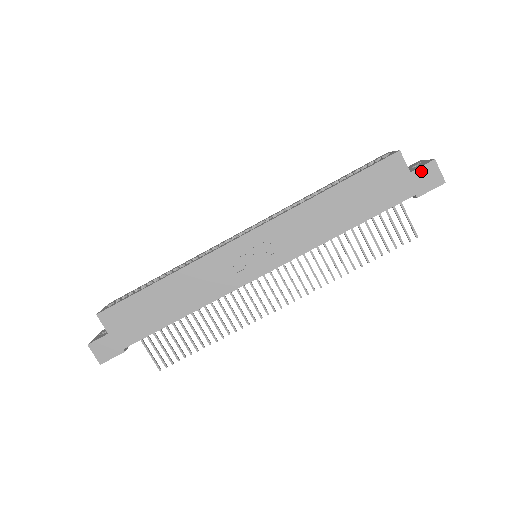
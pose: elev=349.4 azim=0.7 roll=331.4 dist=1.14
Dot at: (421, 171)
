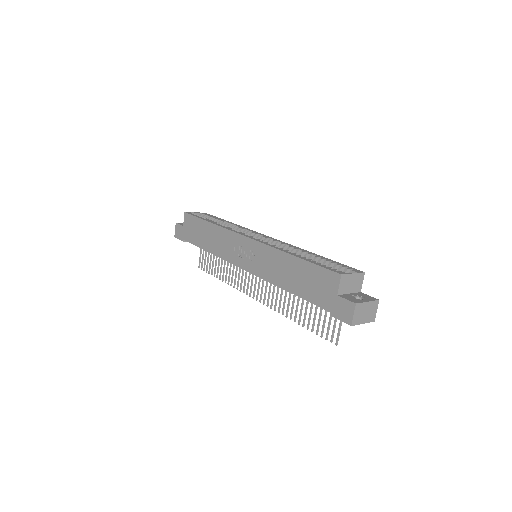
Dot at: (343, 302)
